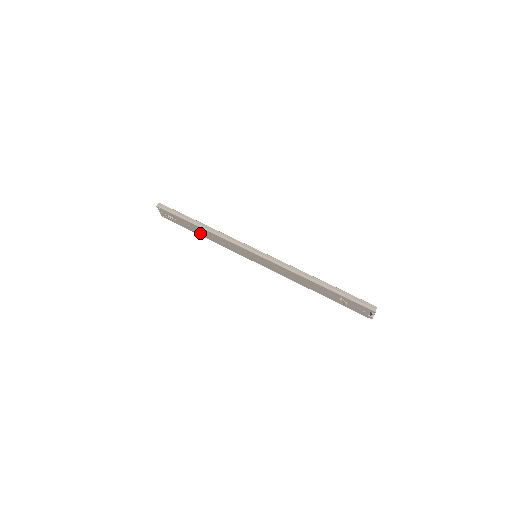
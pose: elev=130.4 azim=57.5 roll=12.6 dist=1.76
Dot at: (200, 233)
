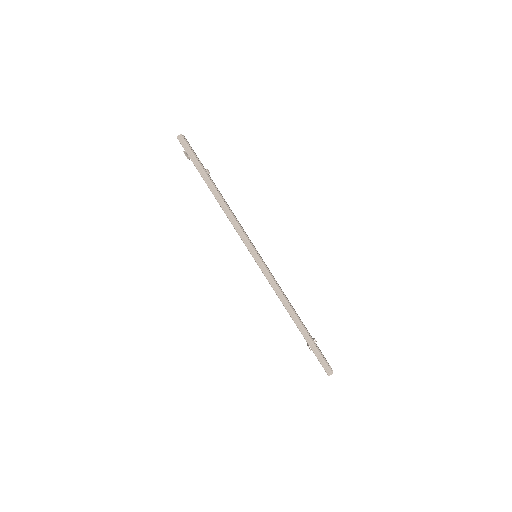
Dot at: occluded
